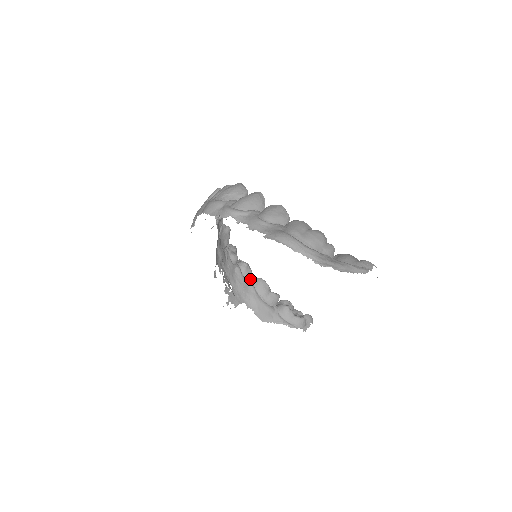
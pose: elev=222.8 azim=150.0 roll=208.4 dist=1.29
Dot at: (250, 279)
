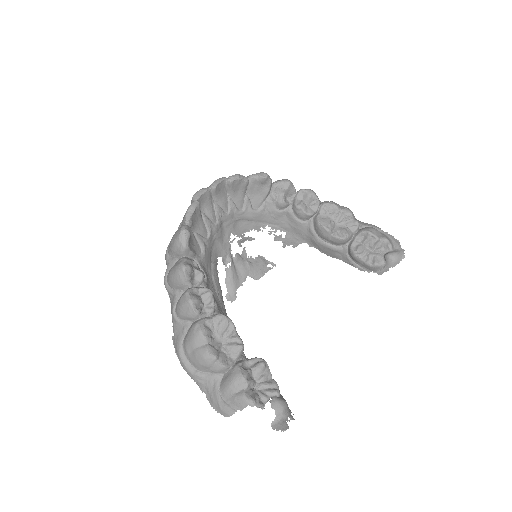
Dot at: (311, 217)
